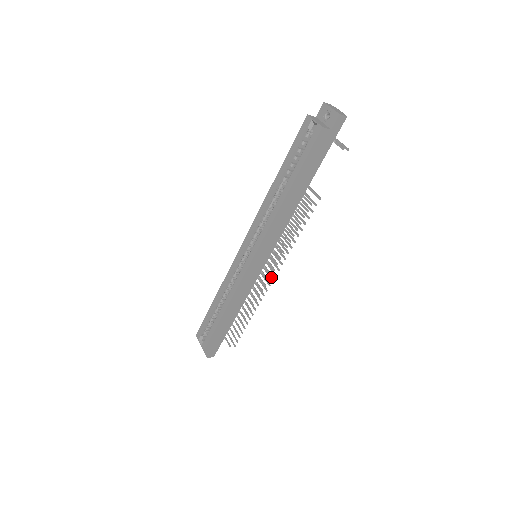
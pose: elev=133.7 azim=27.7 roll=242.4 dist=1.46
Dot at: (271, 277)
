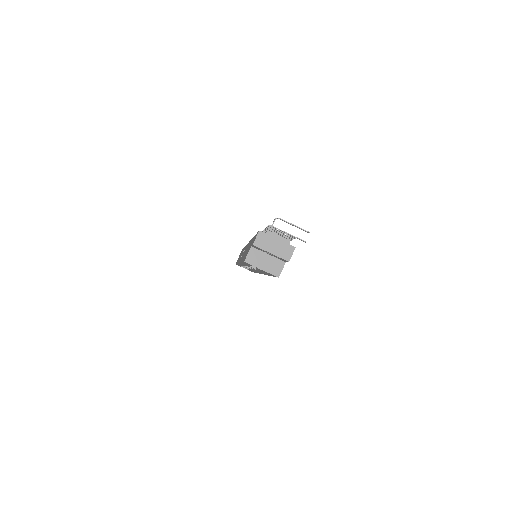
Dot at: occluded
